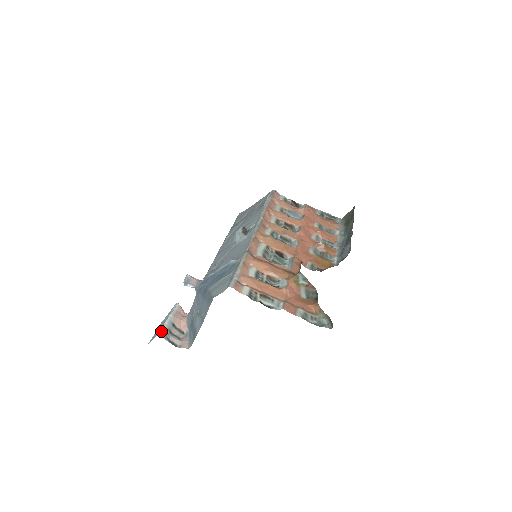
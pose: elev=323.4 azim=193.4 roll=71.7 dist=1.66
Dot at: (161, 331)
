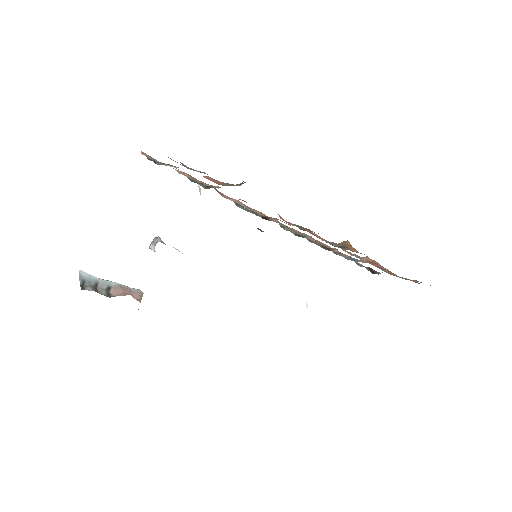
Dot at: (85, 273)
